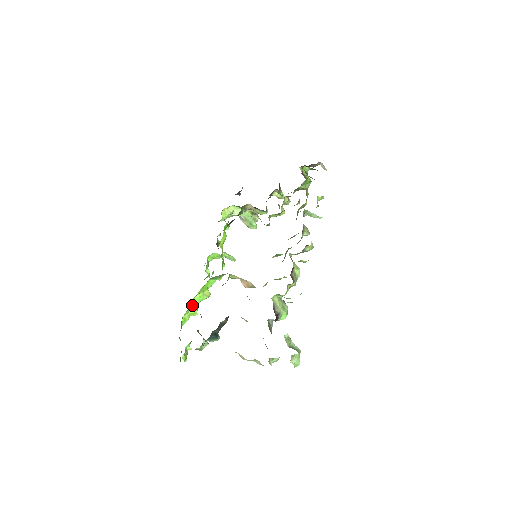
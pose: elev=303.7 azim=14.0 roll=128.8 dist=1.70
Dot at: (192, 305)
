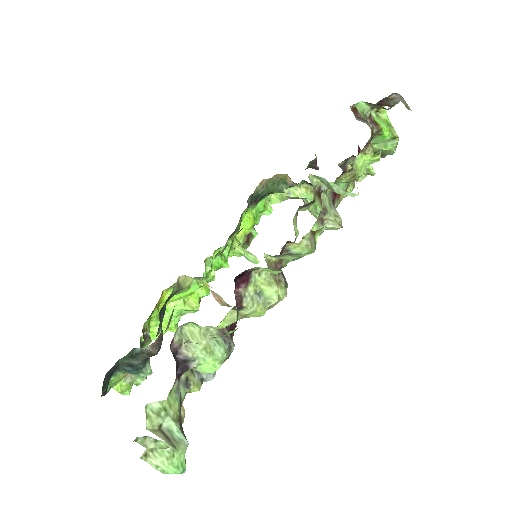
Dot at: (164, 315)
